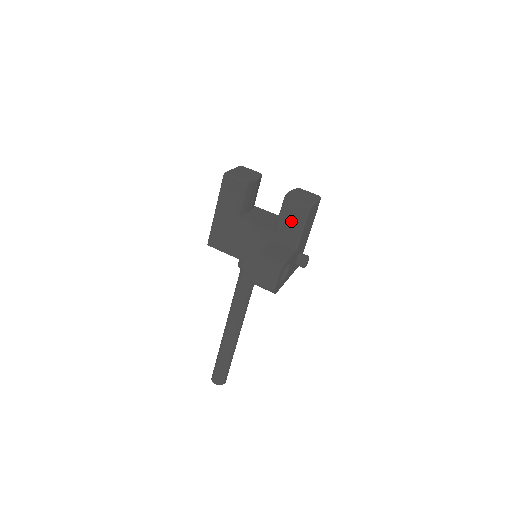
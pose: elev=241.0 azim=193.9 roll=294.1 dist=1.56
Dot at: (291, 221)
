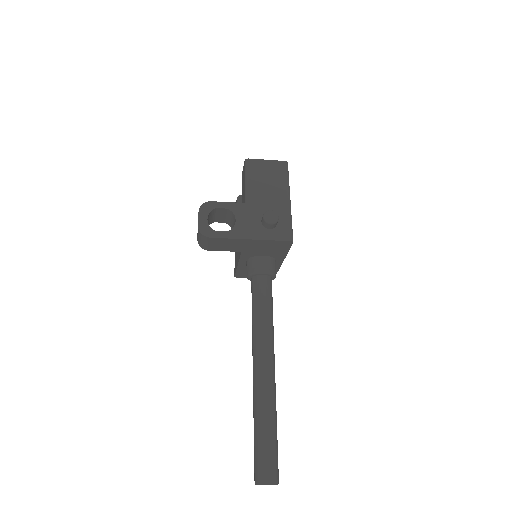
Dot at: (243, 185)
